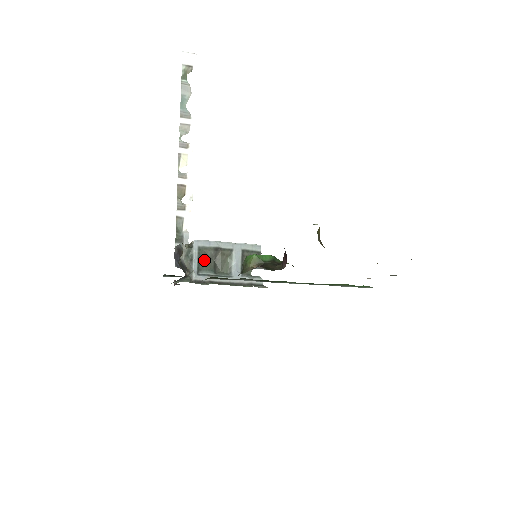
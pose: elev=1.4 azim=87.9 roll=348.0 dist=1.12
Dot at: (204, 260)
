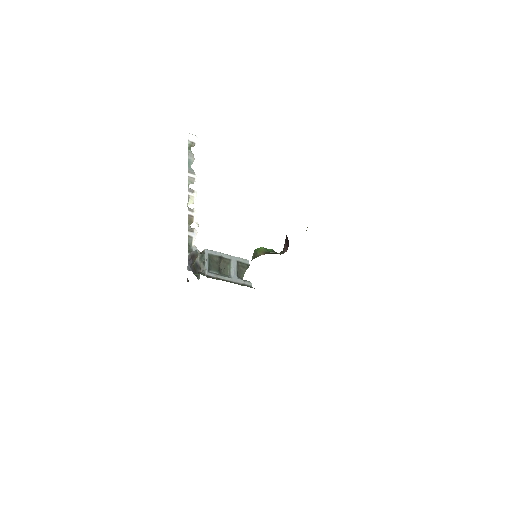
Dot at: (212, 263)
